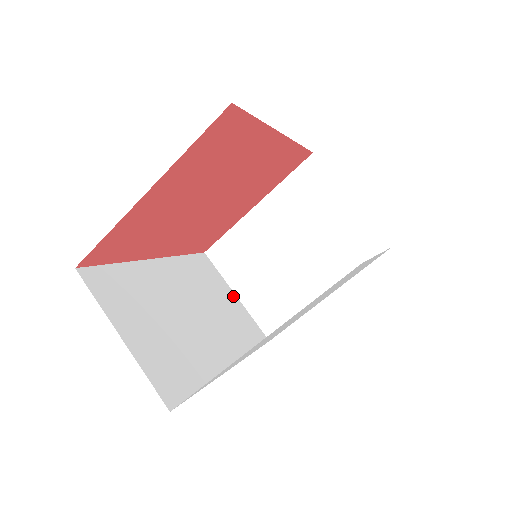
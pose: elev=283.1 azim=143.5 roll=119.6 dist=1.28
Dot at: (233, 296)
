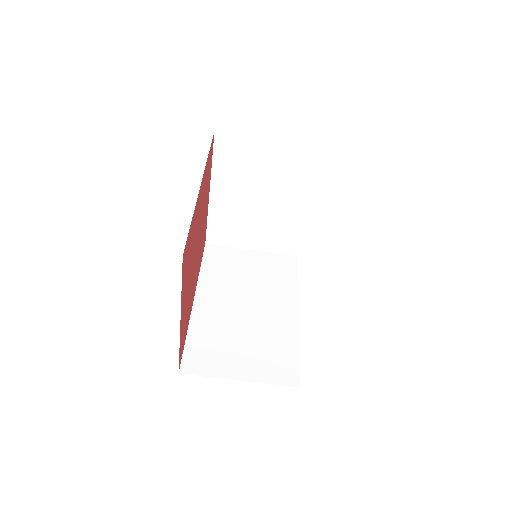
Dot at: (250, 253)
